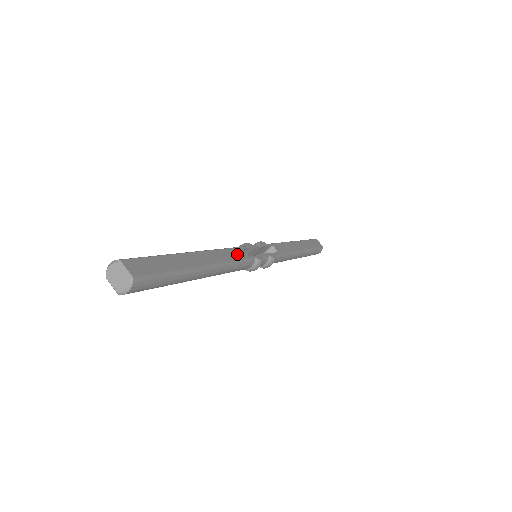
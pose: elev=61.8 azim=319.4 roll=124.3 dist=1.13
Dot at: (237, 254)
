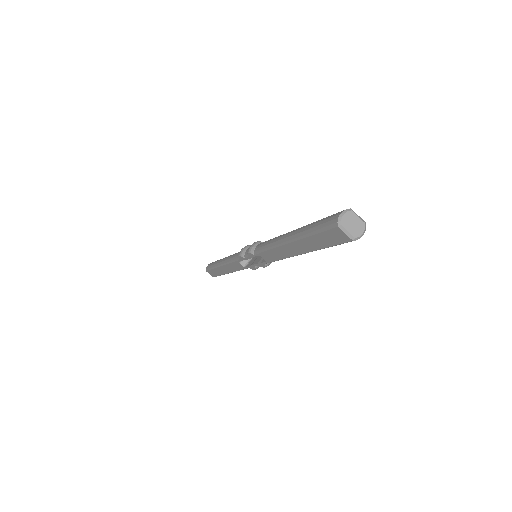
Dot at: occluded
